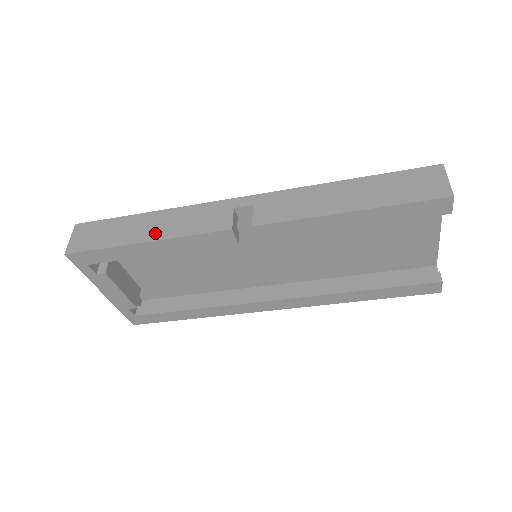
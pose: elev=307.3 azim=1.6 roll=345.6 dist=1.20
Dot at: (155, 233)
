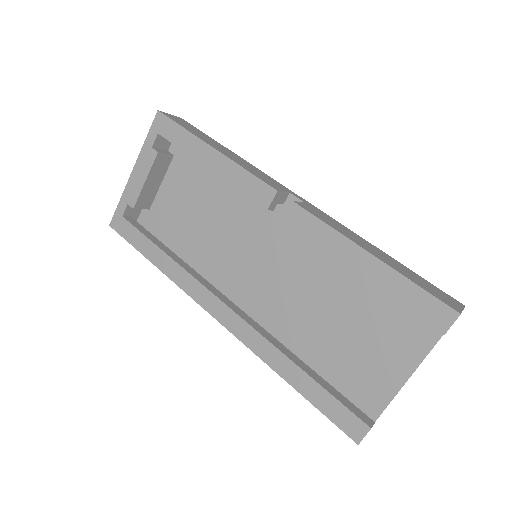
Dot at: (225, 153)
